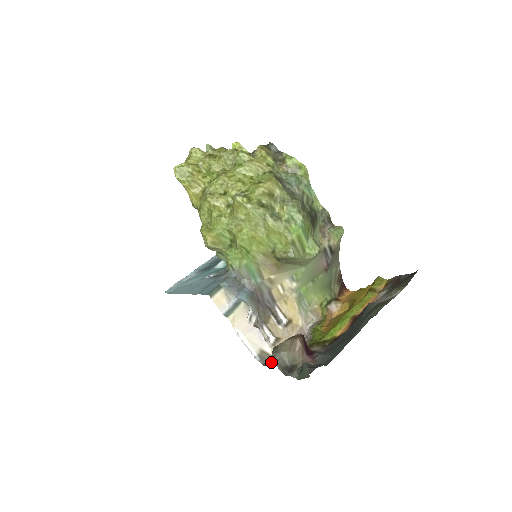
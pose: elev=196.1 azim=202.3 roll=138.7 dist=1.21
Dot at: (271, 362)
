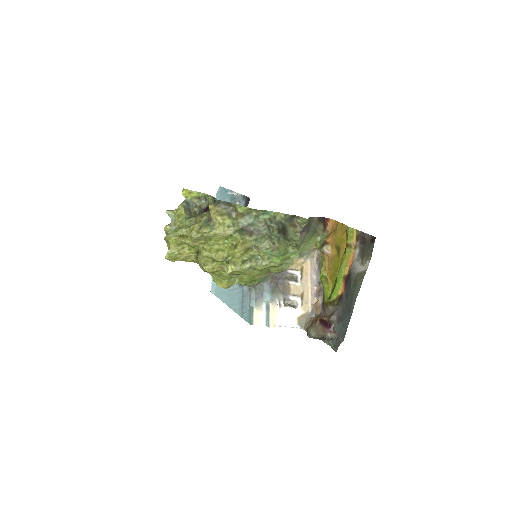
Dot at: (309, 337)
